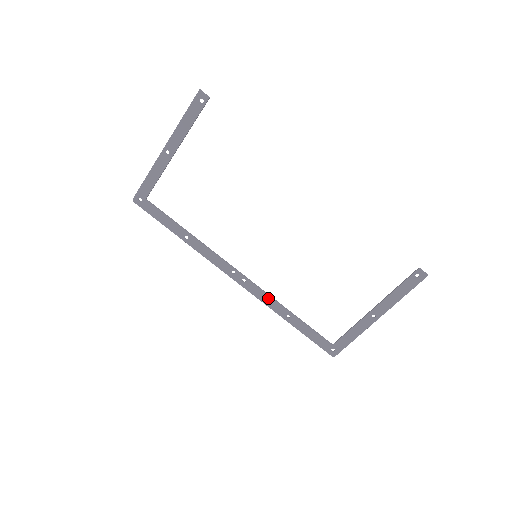
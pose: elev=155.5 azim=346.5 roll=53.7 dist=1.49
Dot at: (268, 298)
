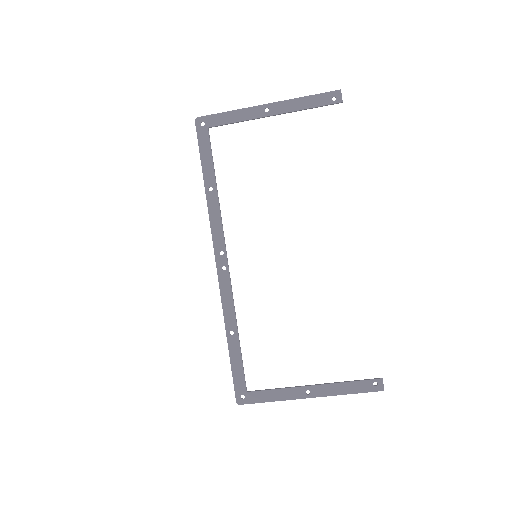
Dot at: (230, 301)
